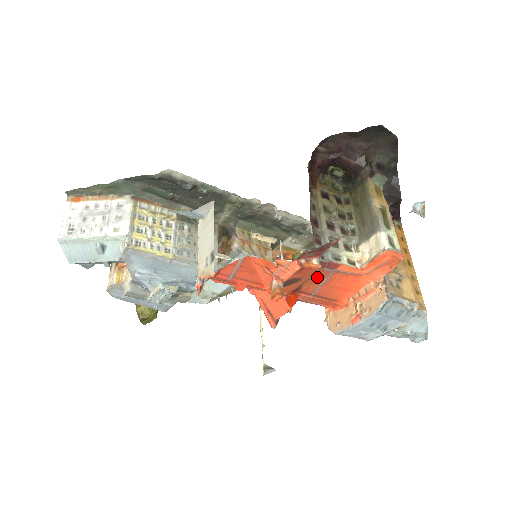
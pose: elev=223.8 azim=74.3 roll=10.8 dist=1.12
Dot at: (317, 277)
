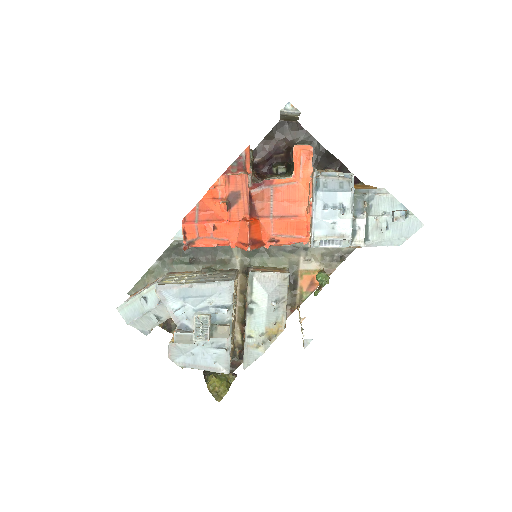
Dot at: (263, 198)
